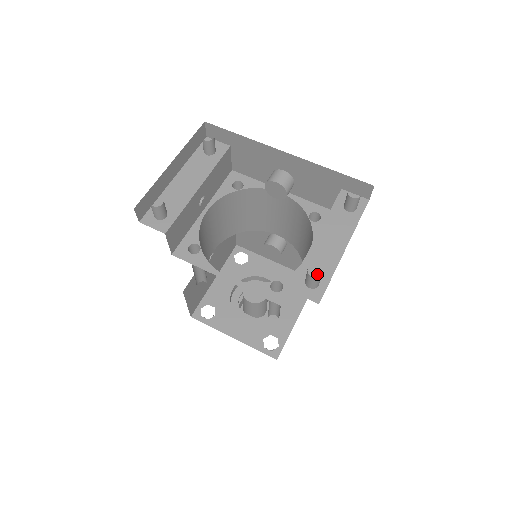
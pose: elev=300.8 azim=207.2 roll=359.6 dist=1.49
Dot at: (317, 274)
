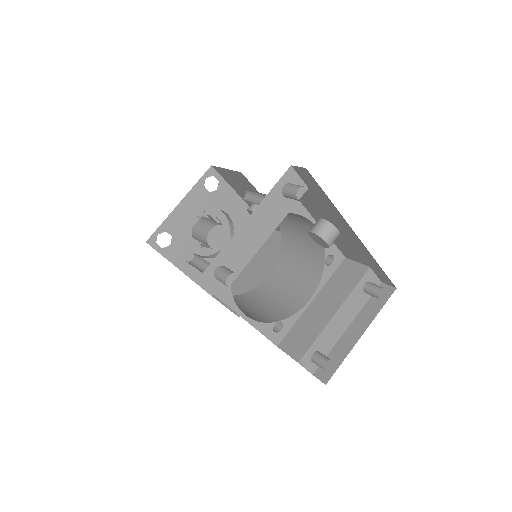
Dot at: (321, 350)
